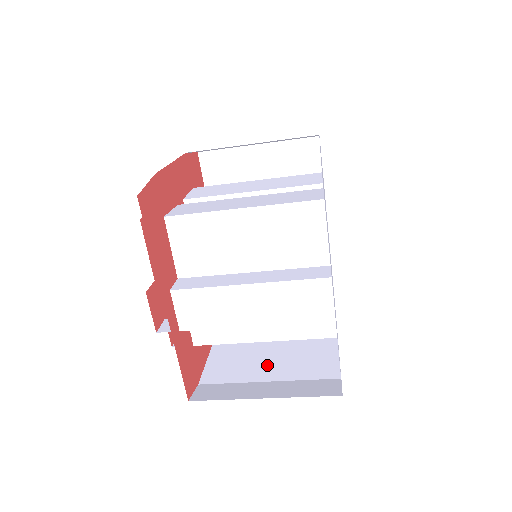
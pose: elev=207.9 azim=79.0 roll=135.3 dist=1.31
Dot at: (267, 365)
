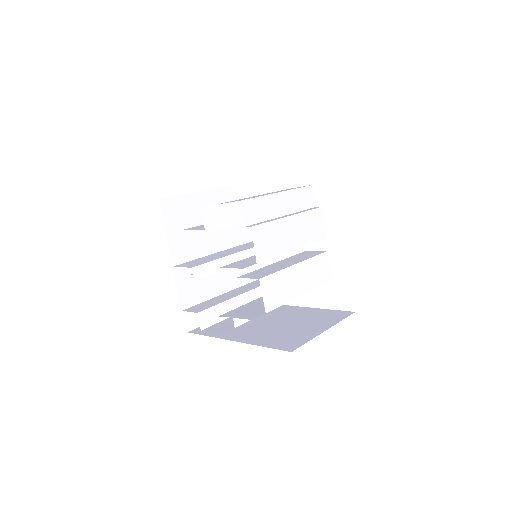
Dot at: occluded
